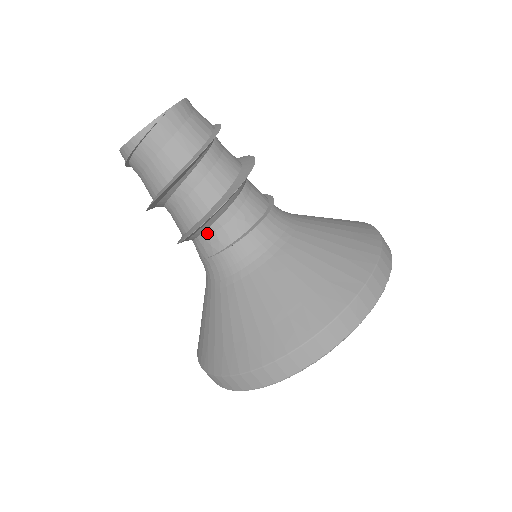
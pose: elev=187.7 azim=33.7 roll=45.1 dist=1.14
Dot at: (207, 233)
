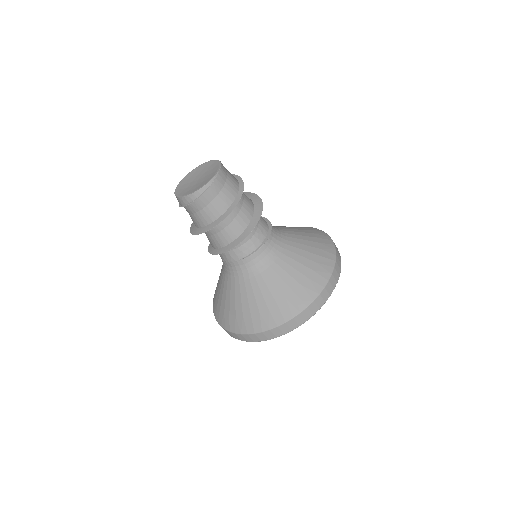
Dot at: (240, 244)
